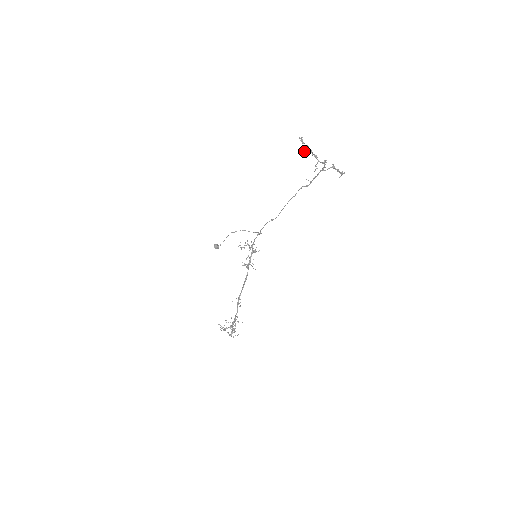
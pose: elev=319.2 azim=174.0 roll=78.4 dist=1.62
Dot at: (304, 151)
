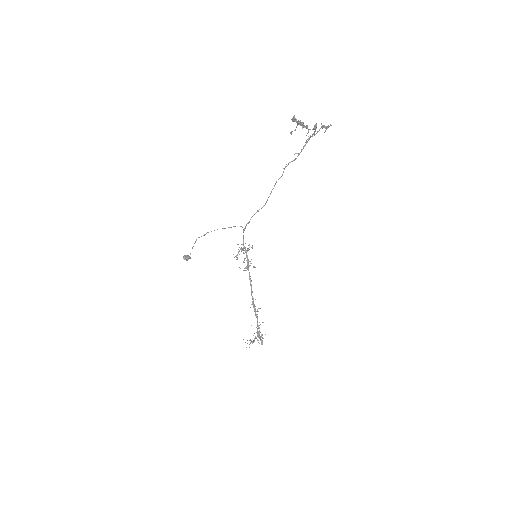
Dot at: (295, 129)
